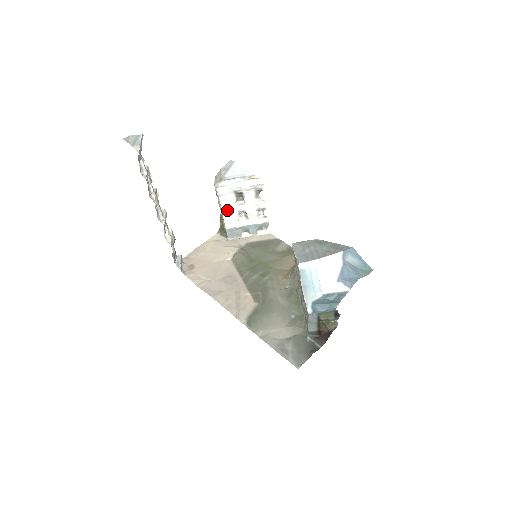
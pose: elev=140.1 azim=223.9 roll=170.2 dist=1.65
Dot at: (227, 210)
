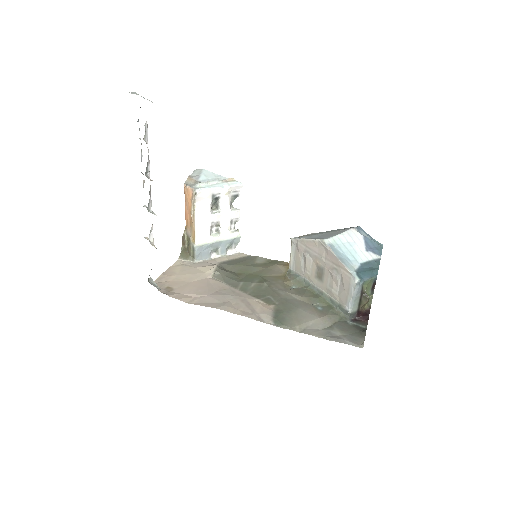
Dot at: (201, 221)
